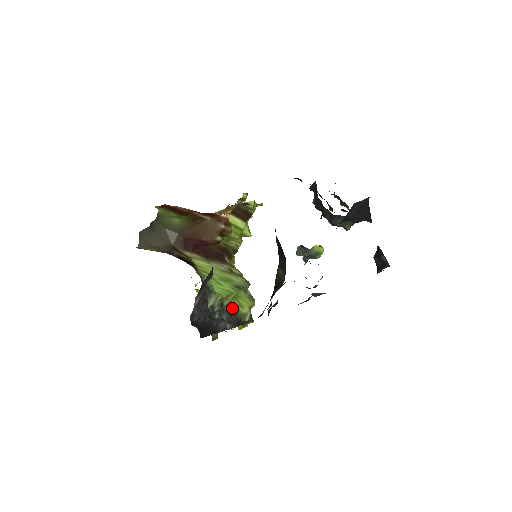
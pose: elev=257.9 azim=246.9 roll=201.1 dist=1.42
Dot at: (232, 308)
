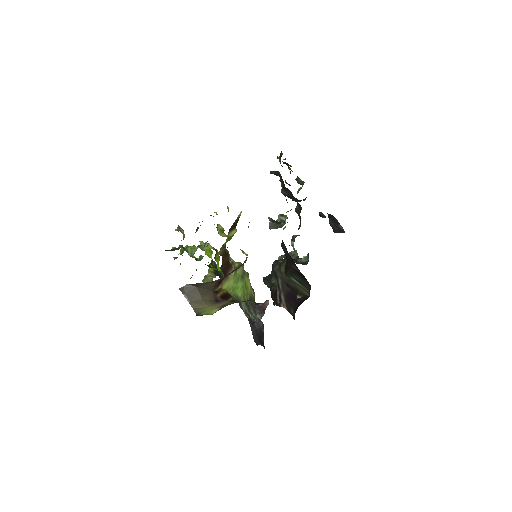
Dot at: (248, 297)
